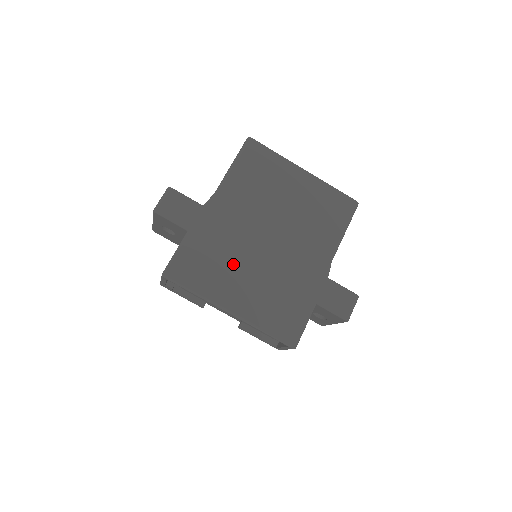
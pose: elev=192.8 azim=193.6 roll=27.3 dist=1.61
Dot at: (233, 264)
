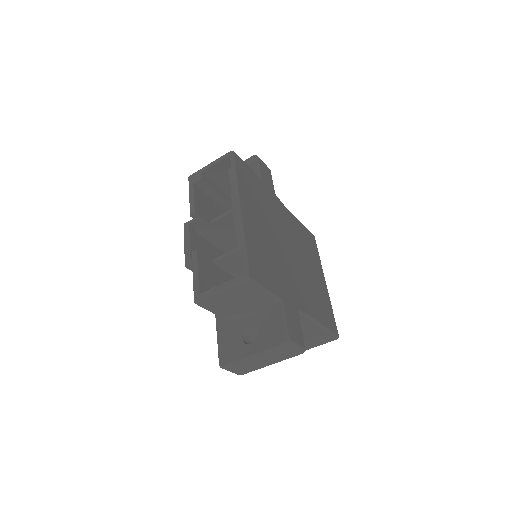
Dot at: (264, 214)
